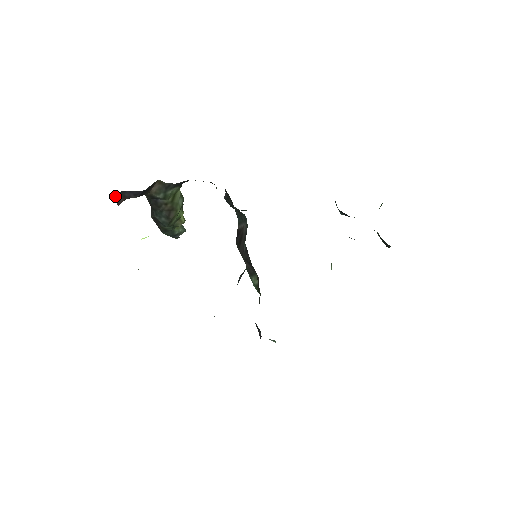
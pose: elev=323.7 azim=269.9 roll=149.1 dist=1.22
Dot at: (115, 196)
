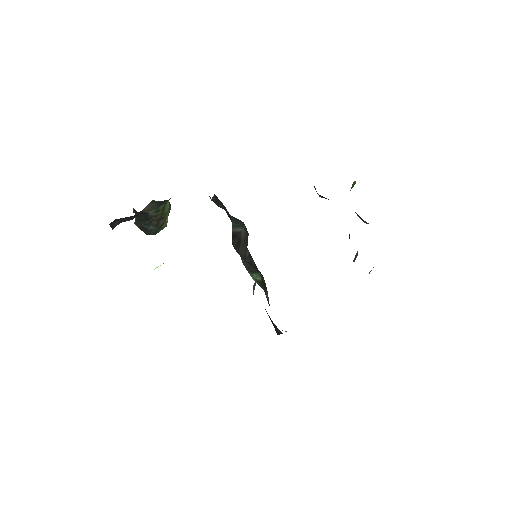
Dot at: (111, 223)
